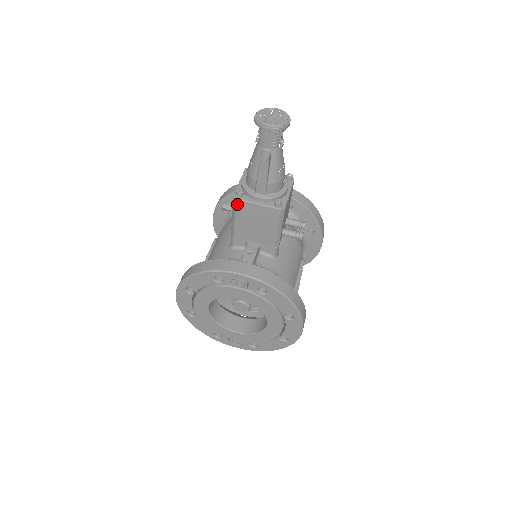
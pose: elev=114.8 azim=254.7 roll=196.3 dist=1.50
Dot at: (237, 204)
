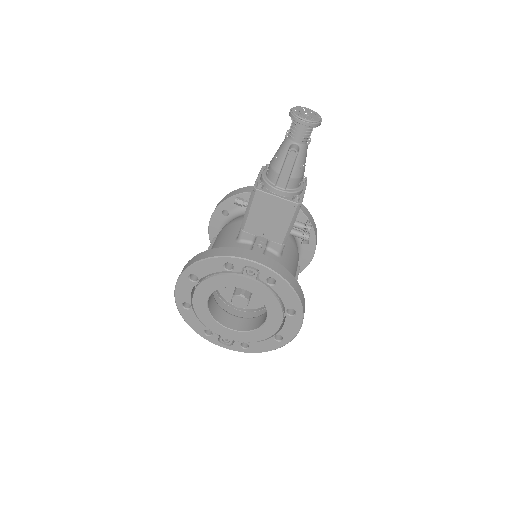
Dot at: (256, 195)
